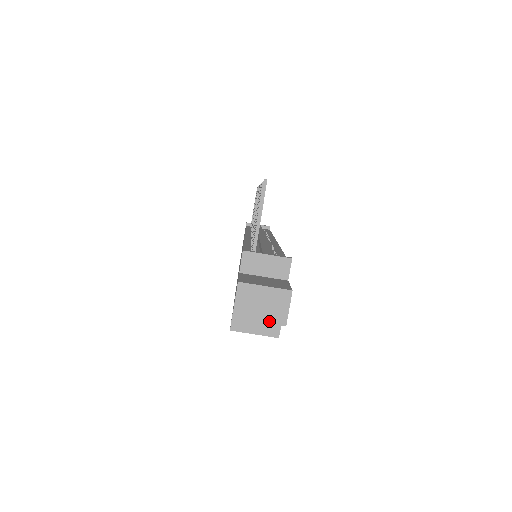
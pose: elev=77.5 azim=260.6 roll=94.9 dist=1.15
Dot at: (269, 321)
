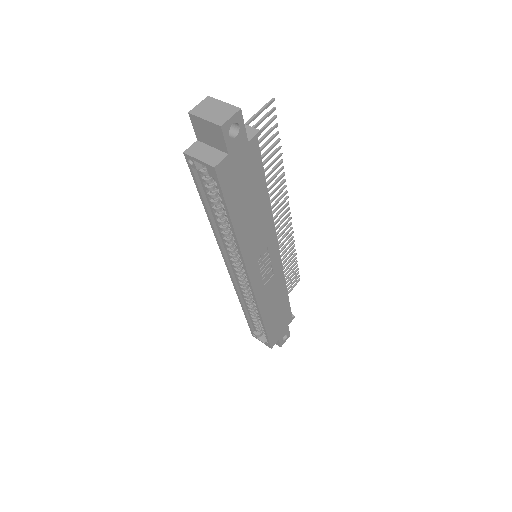
Dot at: (211, 120)
